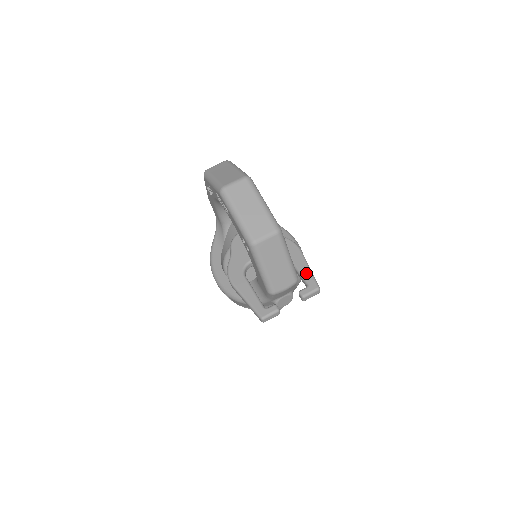
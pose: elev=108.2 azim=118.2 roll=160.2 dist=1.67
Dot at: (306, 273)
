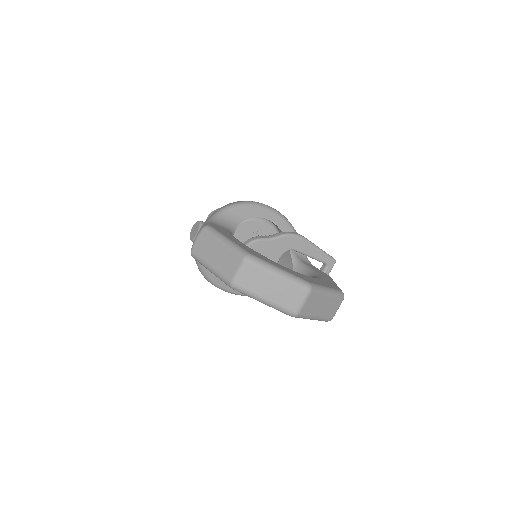
Dot at: (321, 257)
